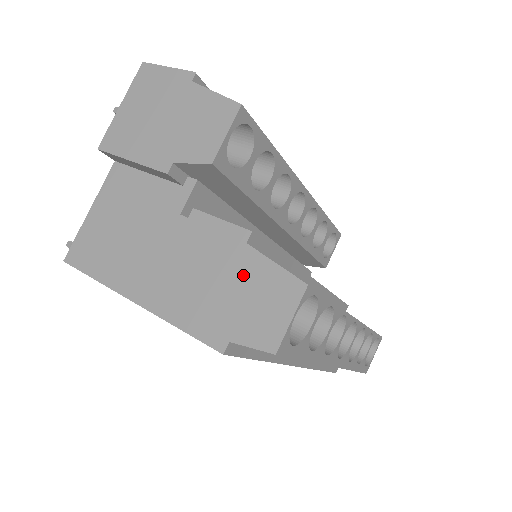
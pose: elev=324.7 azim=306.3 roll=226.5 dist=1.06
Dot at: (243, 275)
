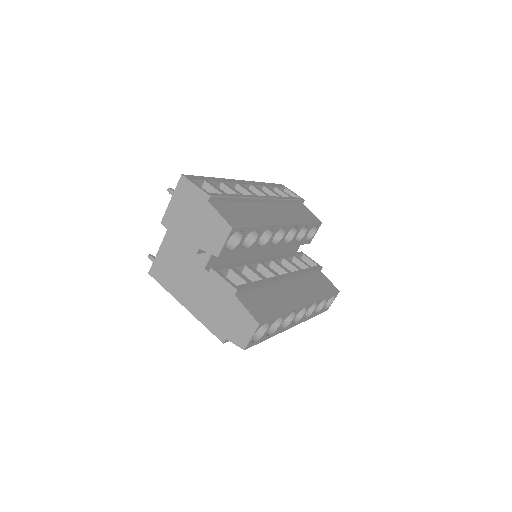
Dot at: (233, 311)
